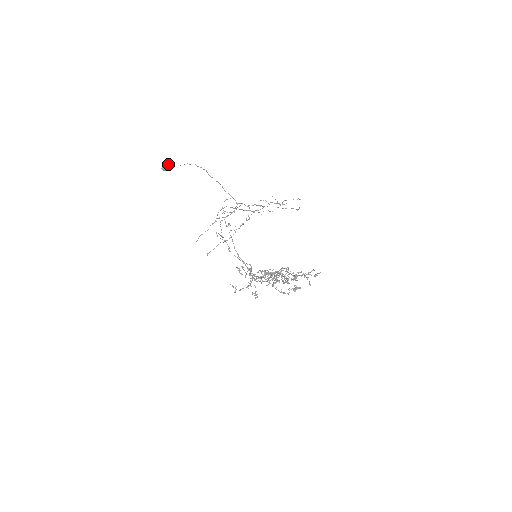
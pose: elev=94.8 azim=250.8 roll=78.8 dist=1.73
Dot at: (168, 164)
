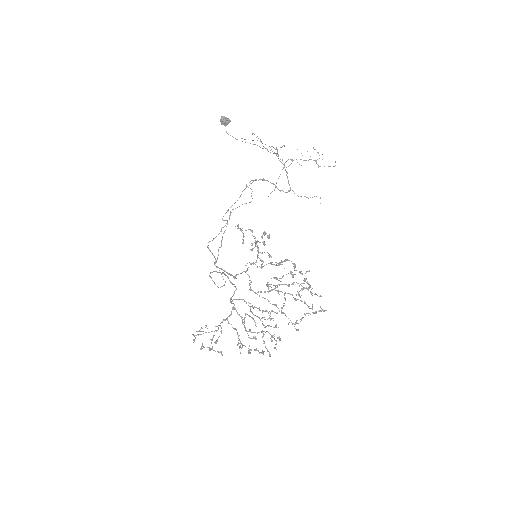
Dot at: (226, 121)
